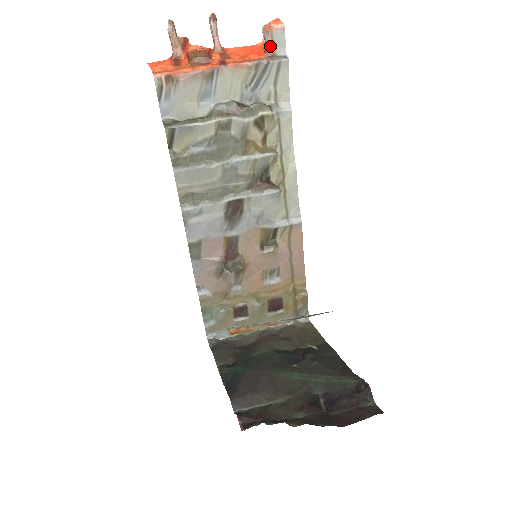
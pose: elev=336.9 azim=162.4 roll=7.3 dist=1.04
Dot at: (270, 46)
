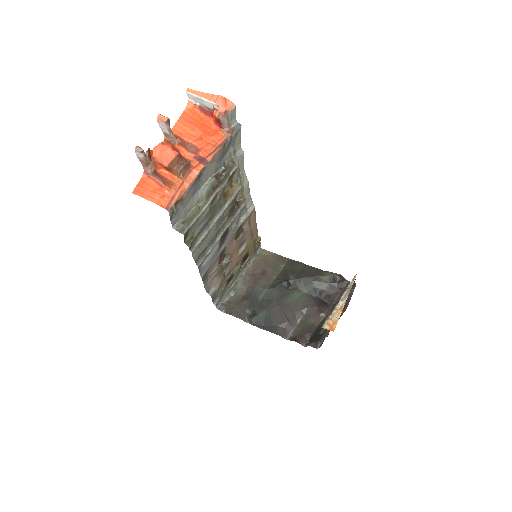
Dot at: (226, 124)
